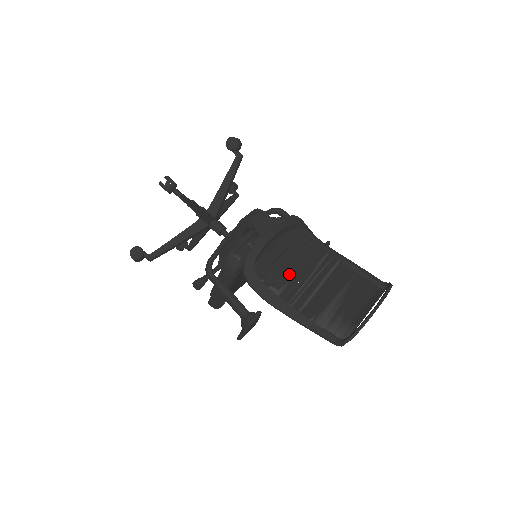
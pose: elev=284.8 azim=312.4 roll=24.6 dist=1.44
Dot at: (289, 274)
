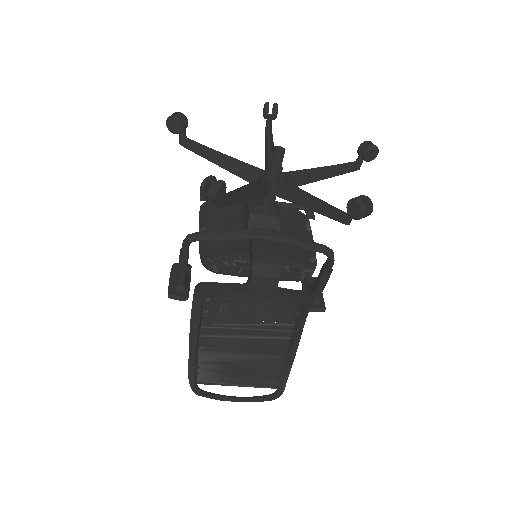
Dot at: (235, 315)
